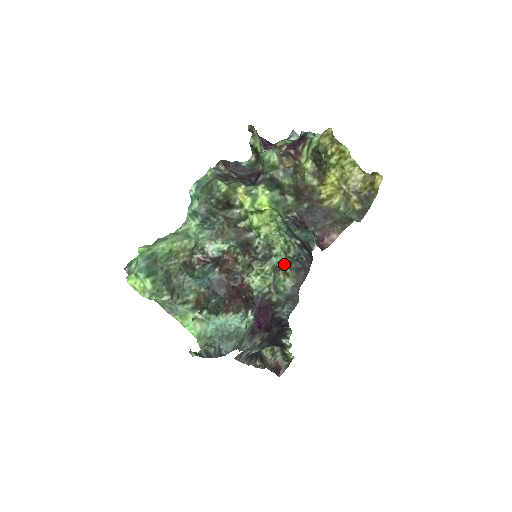
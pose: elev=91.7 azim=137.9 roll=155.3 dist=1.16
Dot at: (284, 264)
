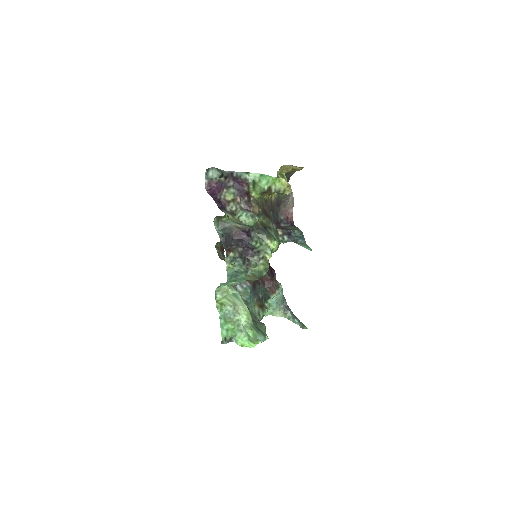
Dot at: occluded
